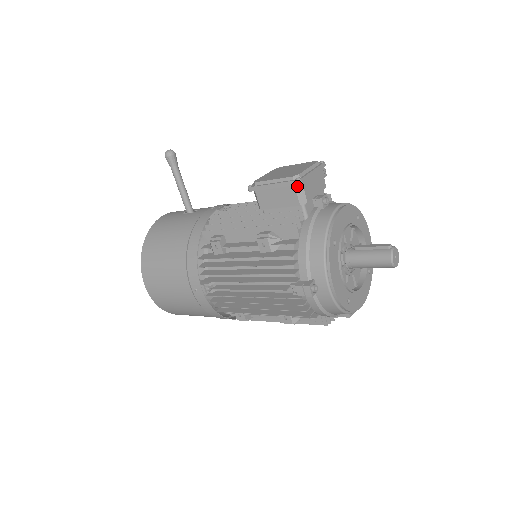
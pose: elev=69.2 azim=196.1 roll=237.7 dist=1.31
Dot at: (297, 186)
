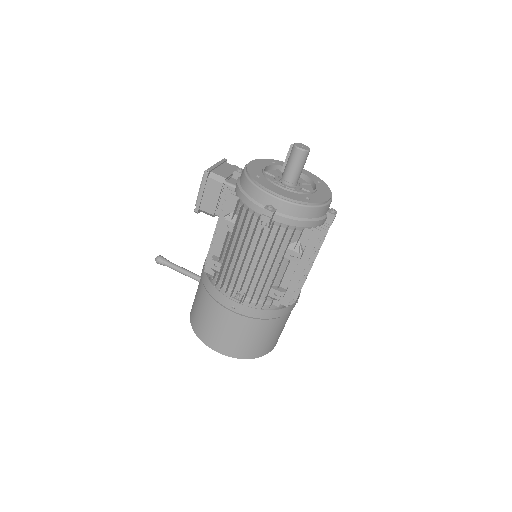
Dot at: (210, 176)
